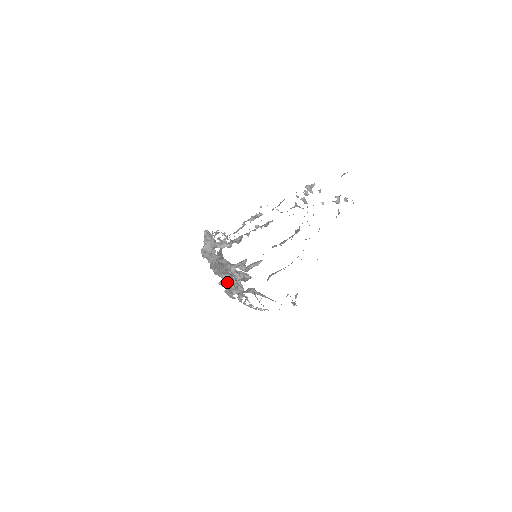
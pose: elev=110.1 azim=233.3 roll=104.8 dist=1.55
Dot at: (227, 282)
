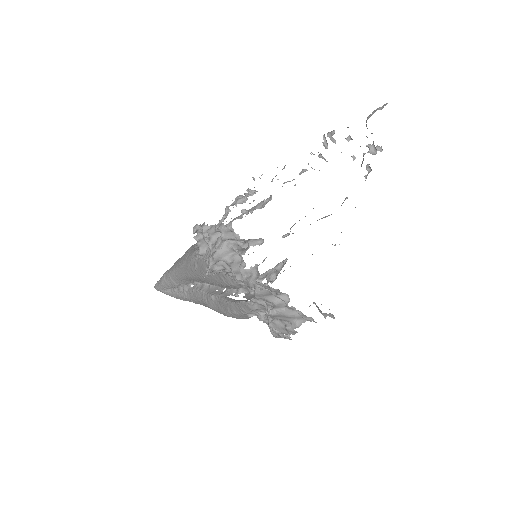
Dot at: (287, 308)
